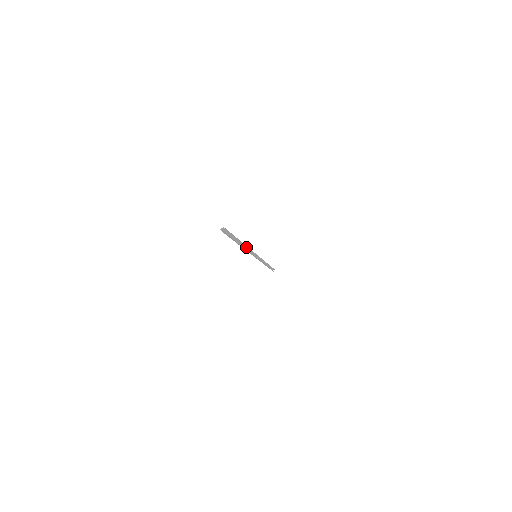
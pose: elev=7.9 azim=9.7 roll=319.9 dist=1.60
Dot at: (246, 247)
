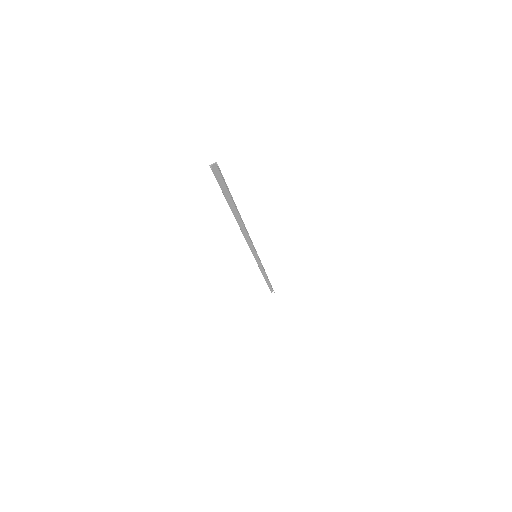
Dot at: (245, 231)
